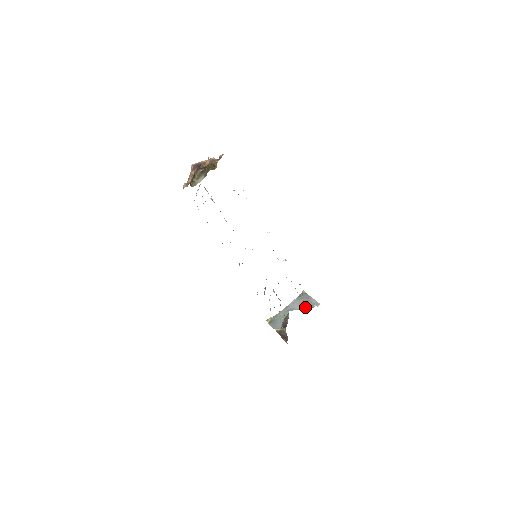
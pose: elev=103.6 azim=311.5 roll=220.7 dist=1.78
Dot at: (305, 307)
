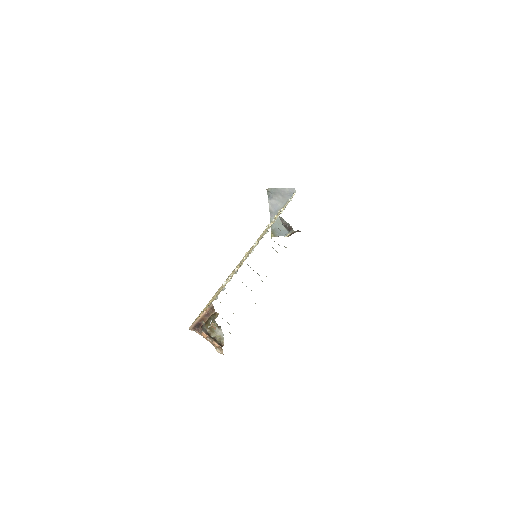
Dot at: (286, 201)
